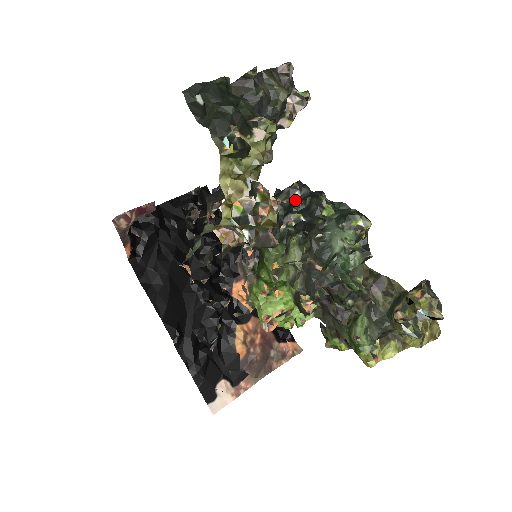
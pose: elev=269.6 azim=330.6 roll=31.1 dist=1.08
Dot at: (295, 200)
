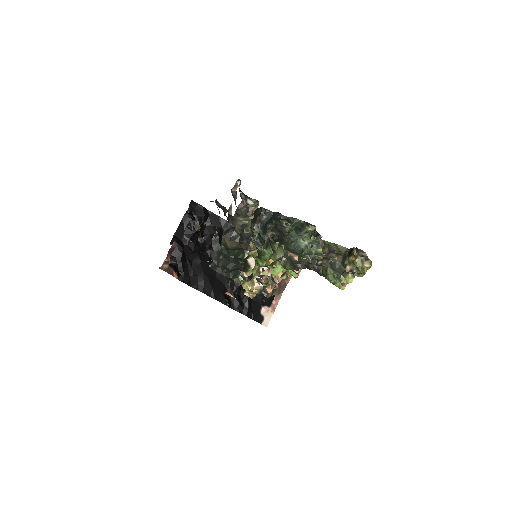
Dot at: (265, 221)
